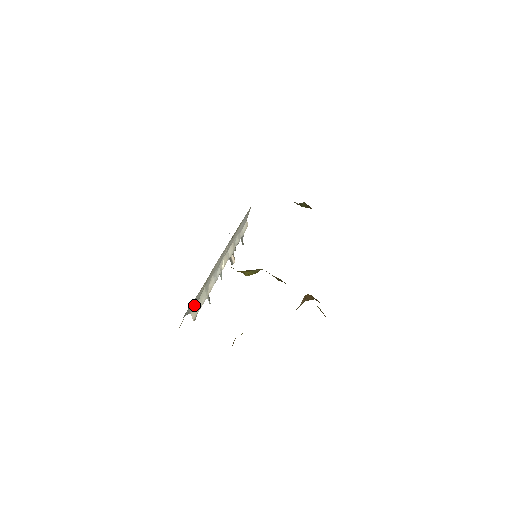
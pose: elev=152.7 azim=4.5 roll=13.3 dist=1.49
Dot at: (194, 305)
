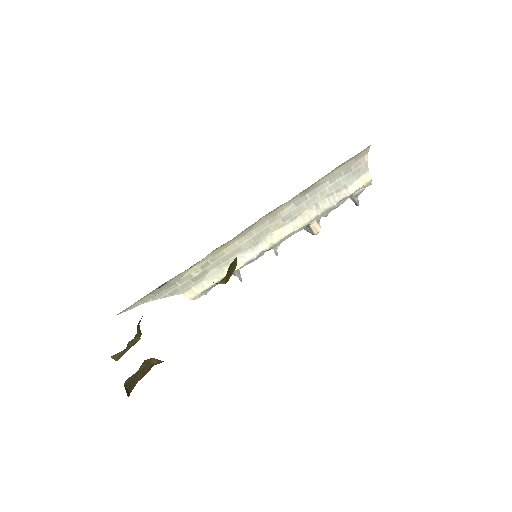
Dot at: (186, 287)
